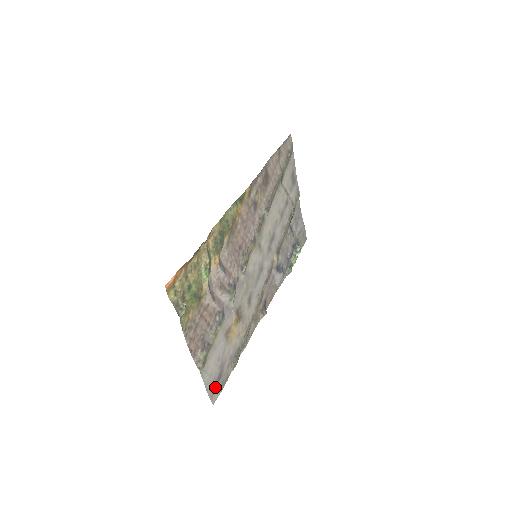
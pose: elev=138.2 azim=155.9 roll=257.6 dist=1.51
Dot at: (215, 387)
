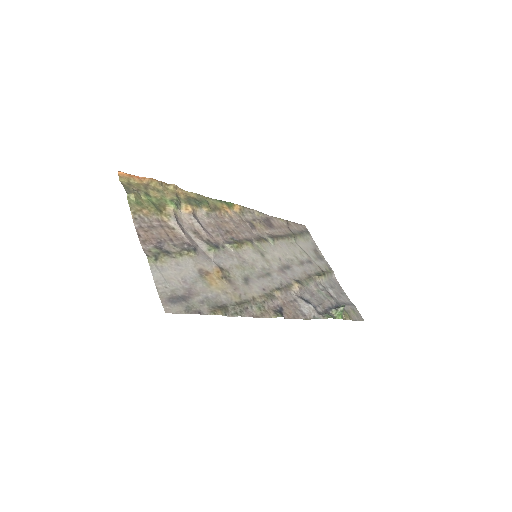
Dot at: (173, 300)
